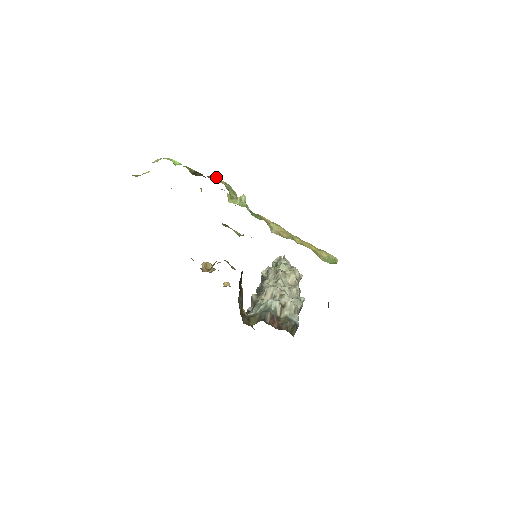
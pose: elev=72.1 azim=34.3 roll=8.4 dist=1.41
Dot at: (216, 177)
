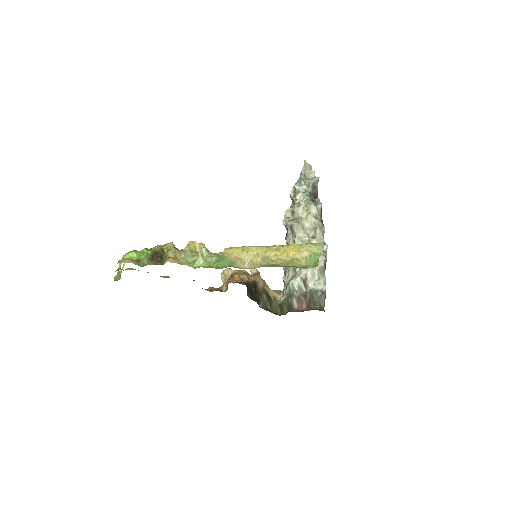
Dot at: (169, 254)
